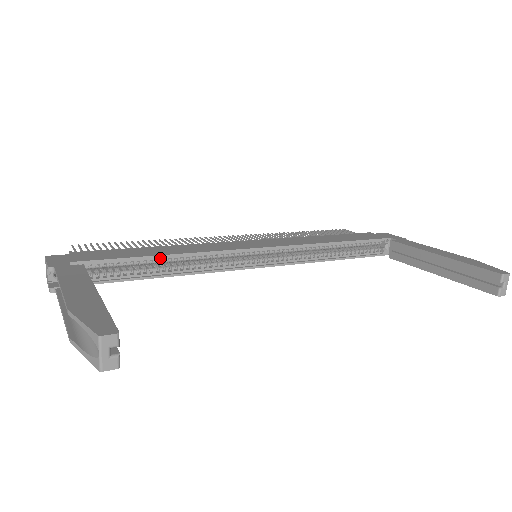
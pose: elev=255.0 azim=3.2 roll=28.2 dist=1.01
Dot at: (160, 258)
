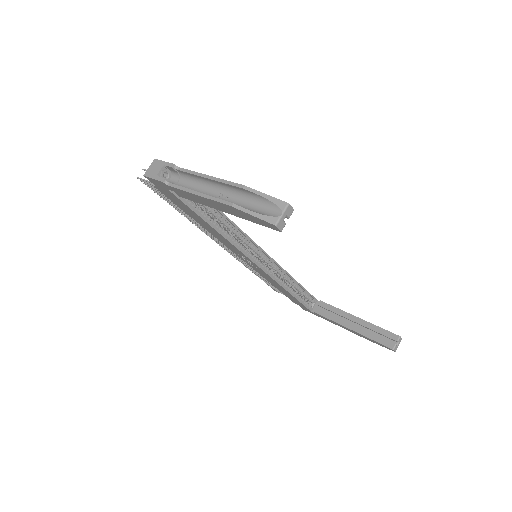
Dot at: (218, 213)
